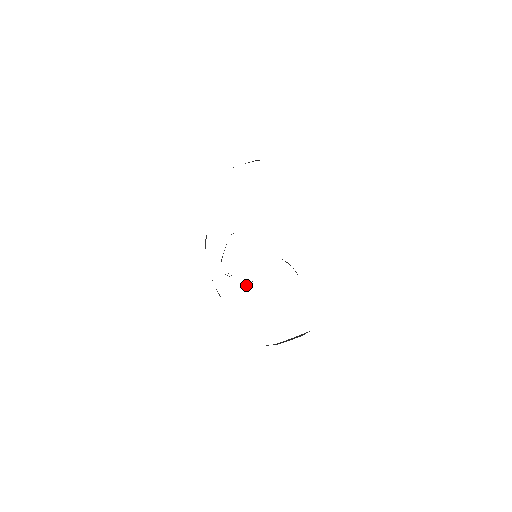
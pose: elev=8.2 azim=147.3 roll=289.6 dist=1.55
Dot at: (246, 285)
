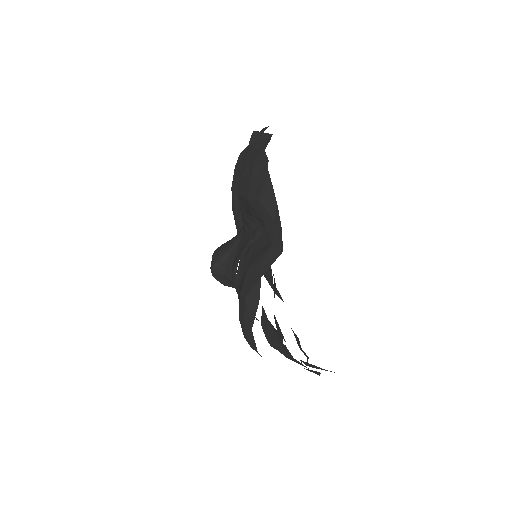
Dot at: occluded
